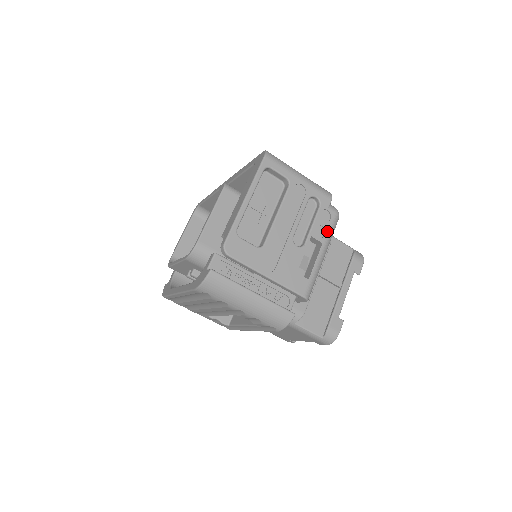
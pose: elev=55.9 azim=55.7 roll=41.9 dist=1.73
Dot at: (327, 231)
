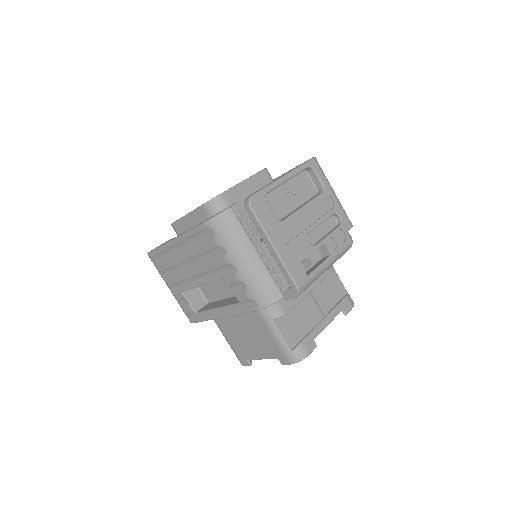
Dot at: (338, 248)
